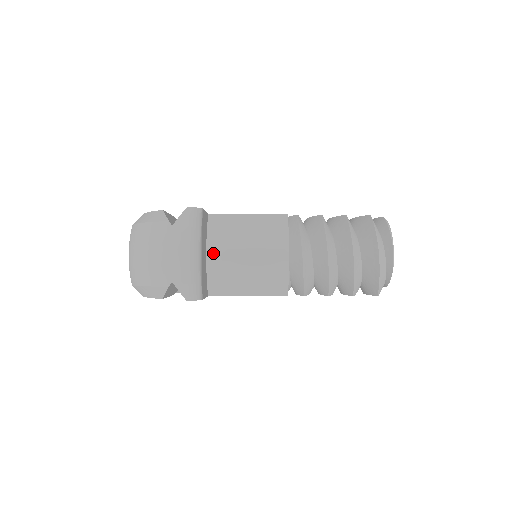
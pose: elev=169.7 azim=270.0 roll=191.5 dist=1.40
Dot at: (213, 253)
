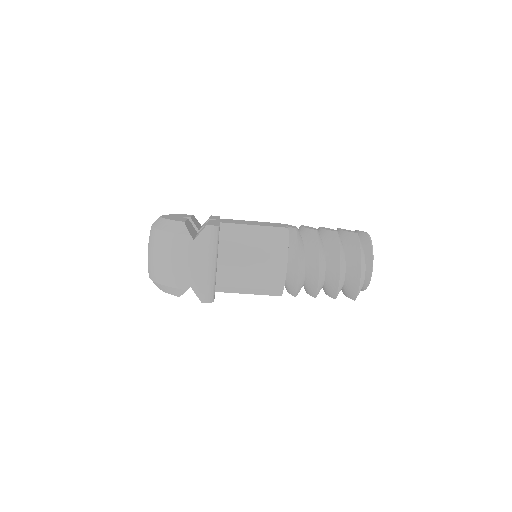
Dot at: (223, 259)
